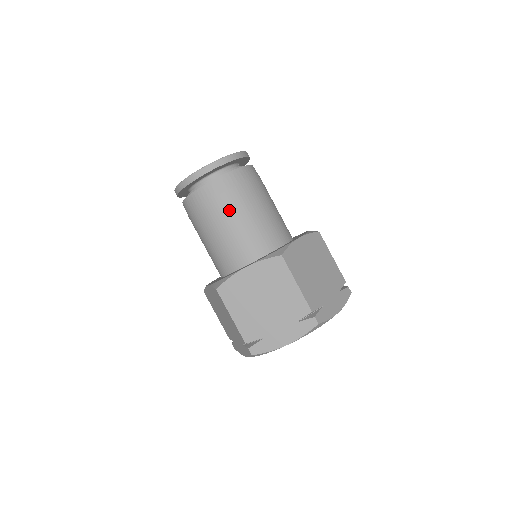
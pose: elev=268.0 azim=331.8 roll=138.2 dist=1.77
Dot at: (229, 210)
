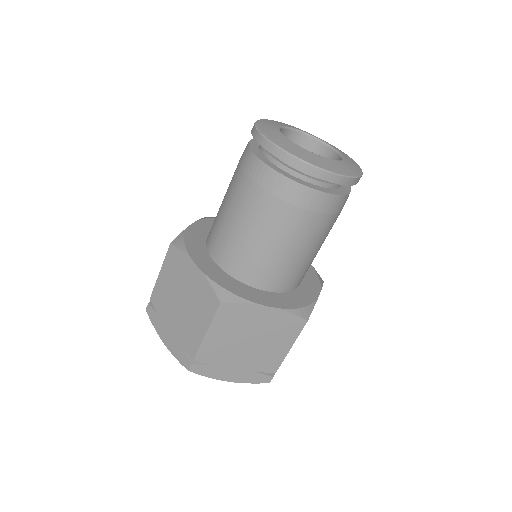
Dot at: (249, 208)
